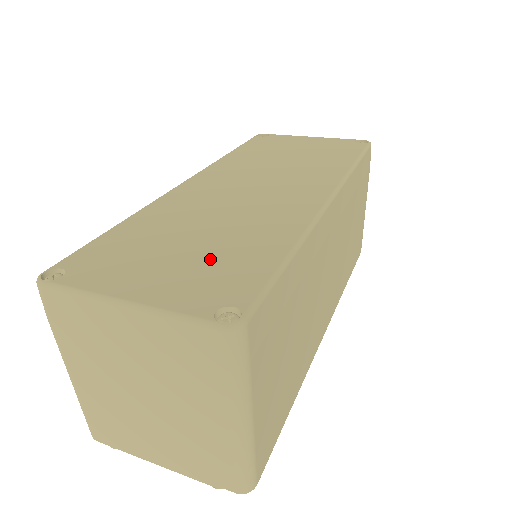
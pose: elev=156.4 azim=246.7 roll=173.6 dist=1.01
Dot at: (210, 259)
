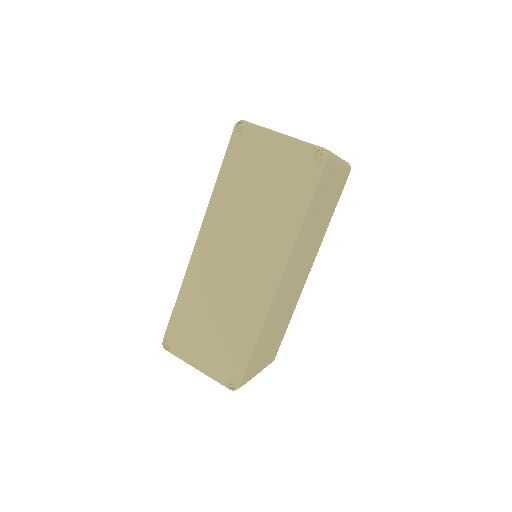
Dot at: (222, 343)
